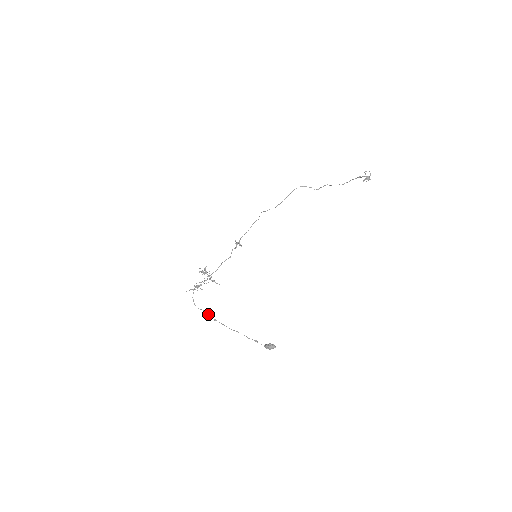
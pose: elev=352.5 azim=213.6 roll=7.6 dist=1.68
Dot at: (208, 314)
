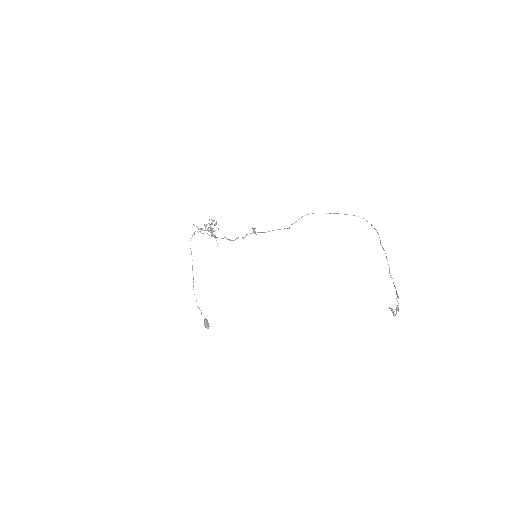
Dot at: occluded
